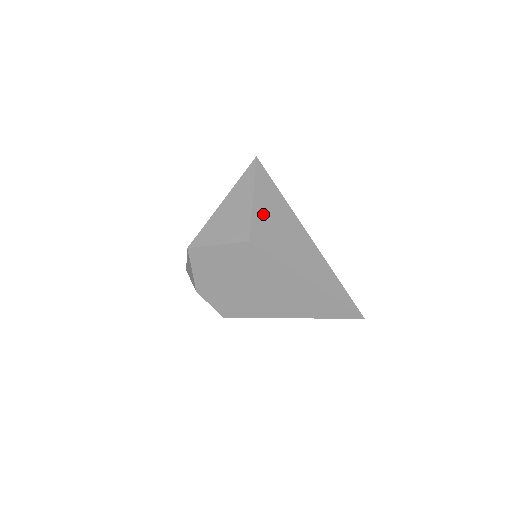
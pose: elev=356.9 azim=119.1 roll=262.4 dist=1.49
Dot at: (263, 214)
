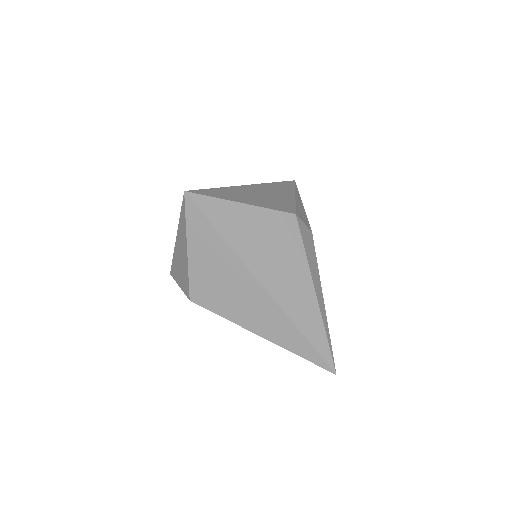
Dot at: (201, 268)
